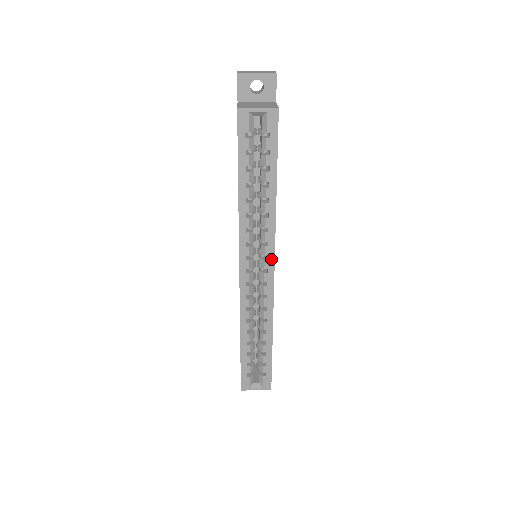
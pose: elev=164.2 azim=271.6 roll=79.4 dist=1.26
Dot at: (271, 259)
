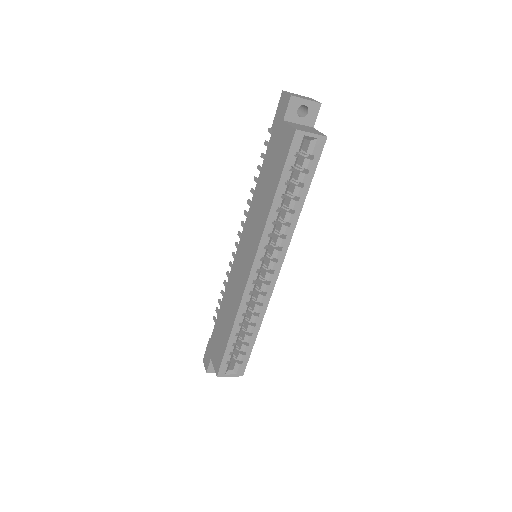
Dot at: (280, 262)
